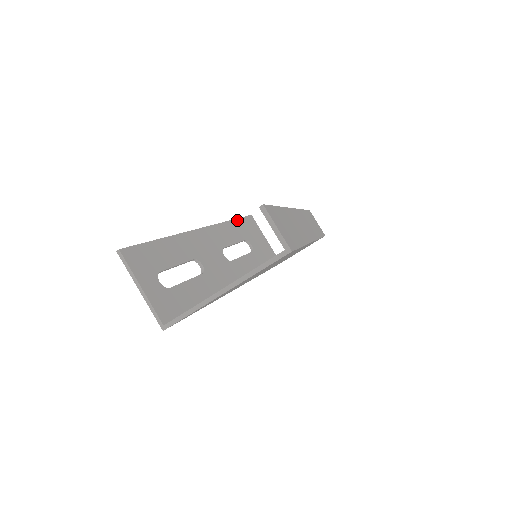
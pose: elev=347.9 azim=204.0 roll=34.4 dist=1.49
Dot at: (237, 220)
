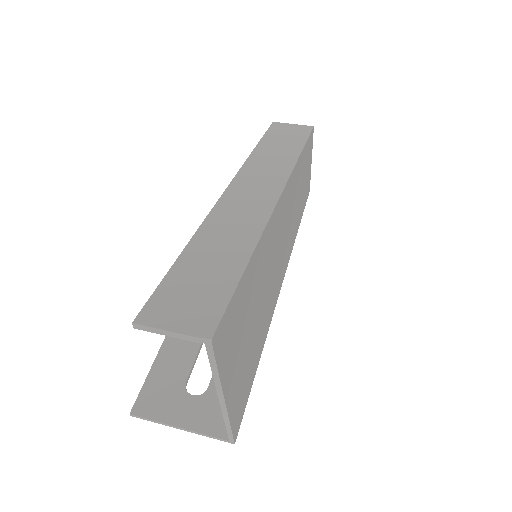
Dot at: occluded
